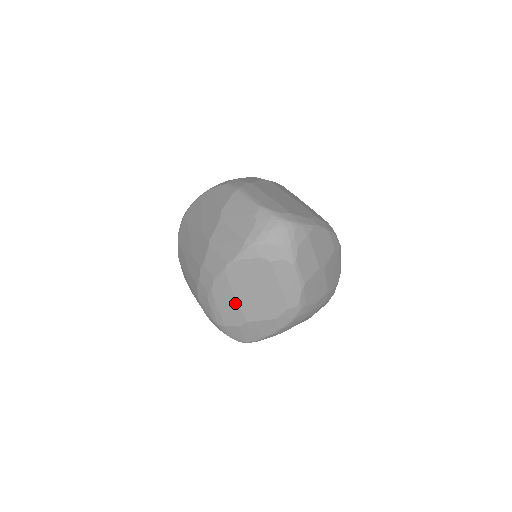
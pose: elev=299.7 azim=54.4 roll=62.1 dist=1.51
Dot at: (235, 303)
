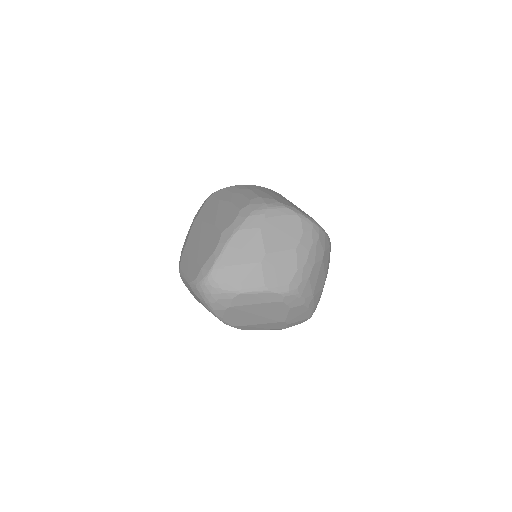
Dot at: (263, 325)
